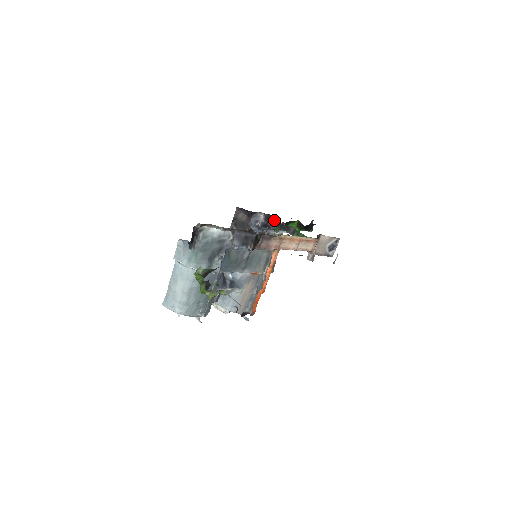
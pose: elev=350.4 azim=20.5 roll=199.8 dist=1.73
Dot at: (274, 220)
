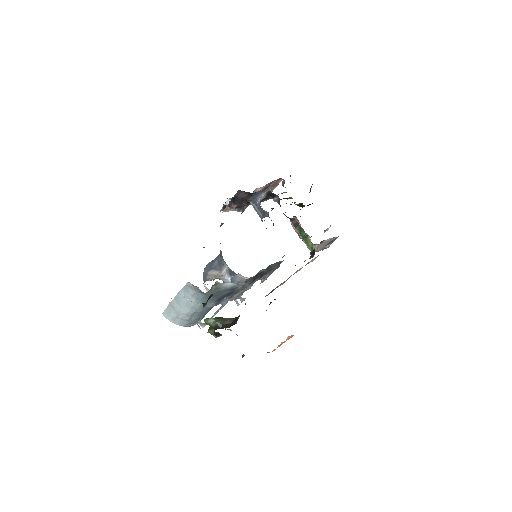
Dot at: (276, 197)
